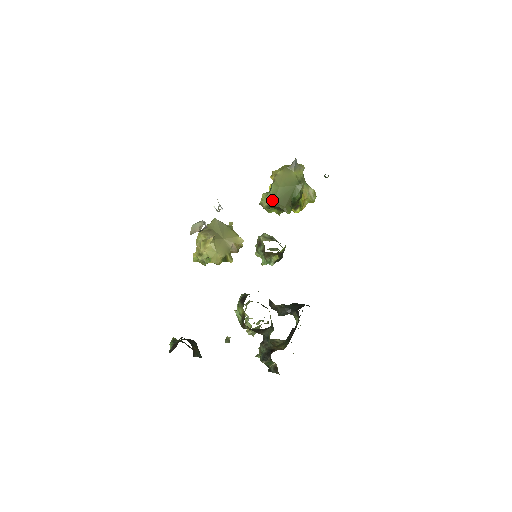
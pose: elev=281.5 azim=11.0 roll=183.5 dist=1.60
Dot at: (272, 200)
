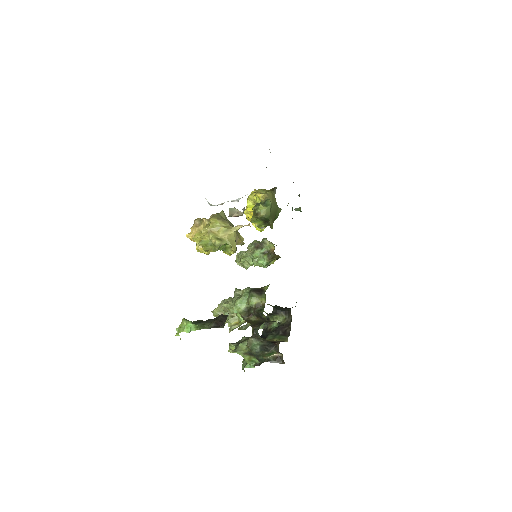
Dot at: (269, 213)
